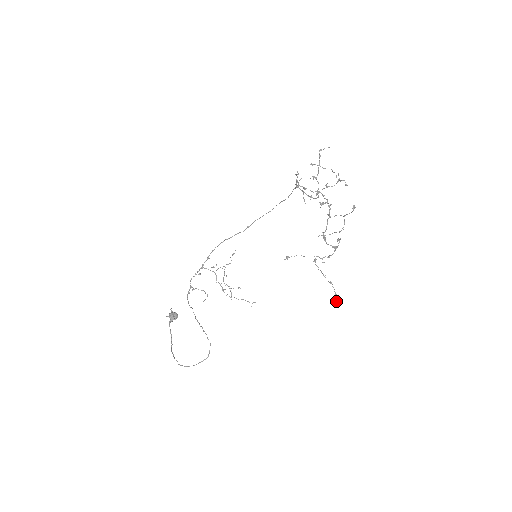
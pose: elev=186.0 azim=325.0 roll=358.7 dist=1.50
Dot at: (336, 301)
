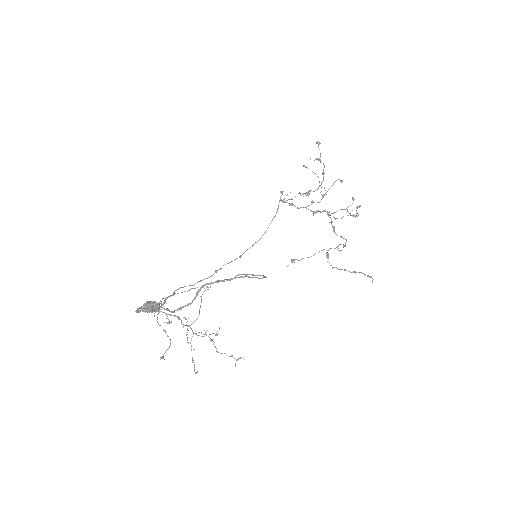
Dot at: occluded
